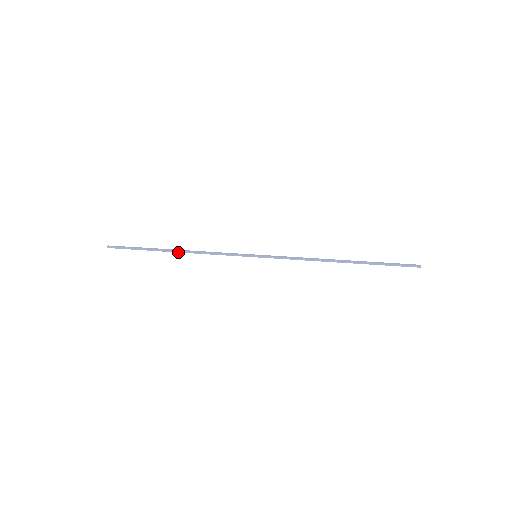
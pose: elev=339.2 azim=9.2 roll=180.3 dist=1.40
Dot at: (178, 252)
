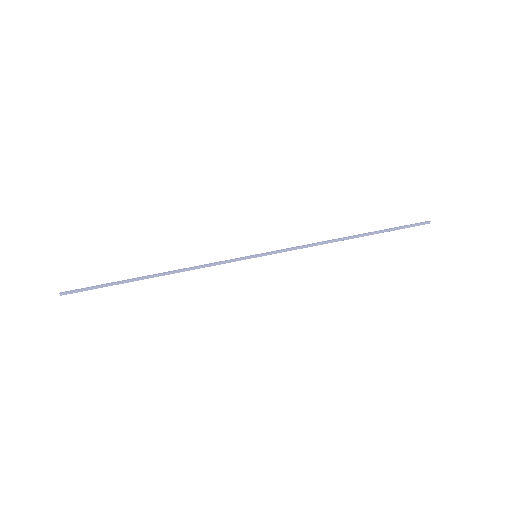
Dot at: occluded
